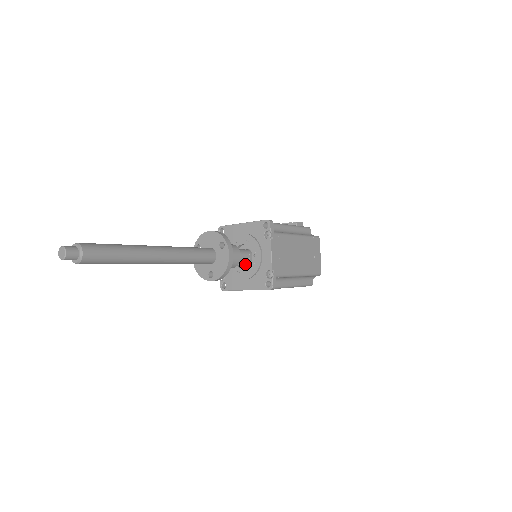
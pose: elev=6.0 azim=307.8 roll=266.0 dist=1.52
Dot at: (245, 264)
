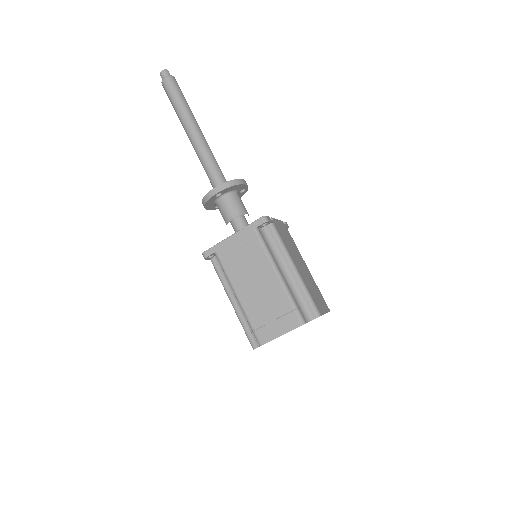
Dot at: occluded
